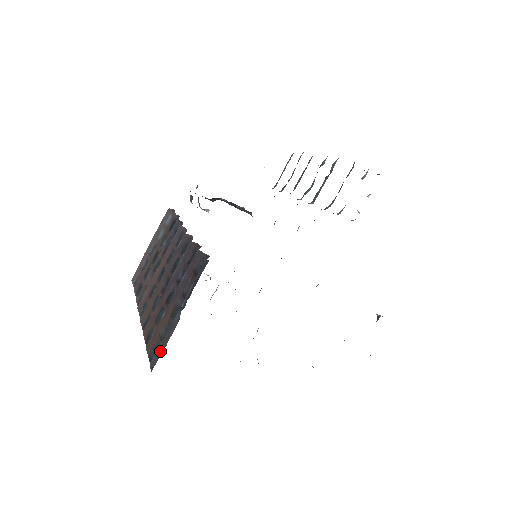
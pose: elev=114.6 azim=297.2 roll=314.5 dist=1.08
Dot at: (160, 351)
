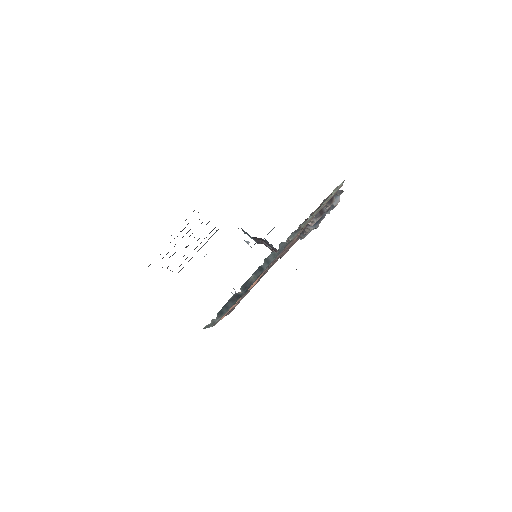
Dot at: occluded
